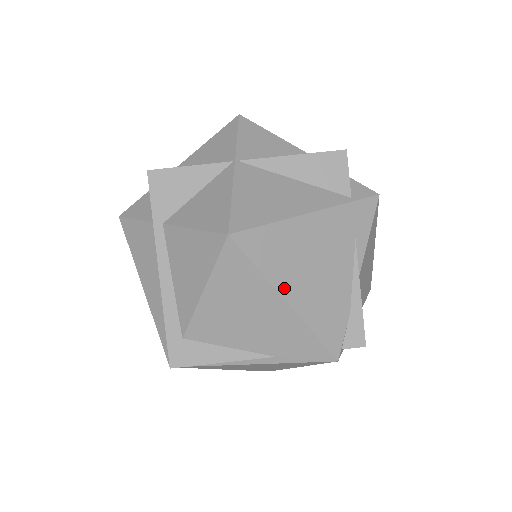
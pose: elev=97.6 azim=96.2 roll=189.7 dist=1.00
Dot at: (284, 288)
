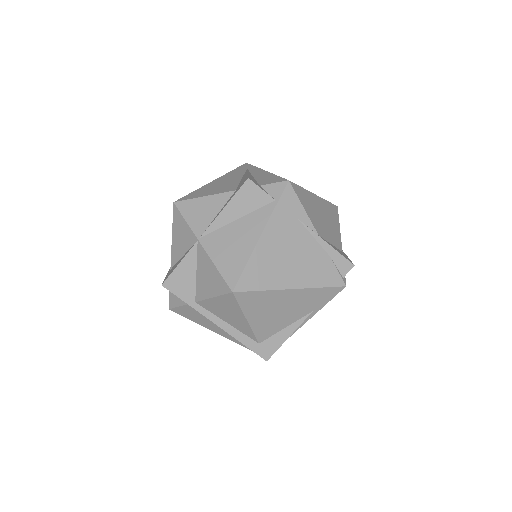
Dot at: (284, 284)
